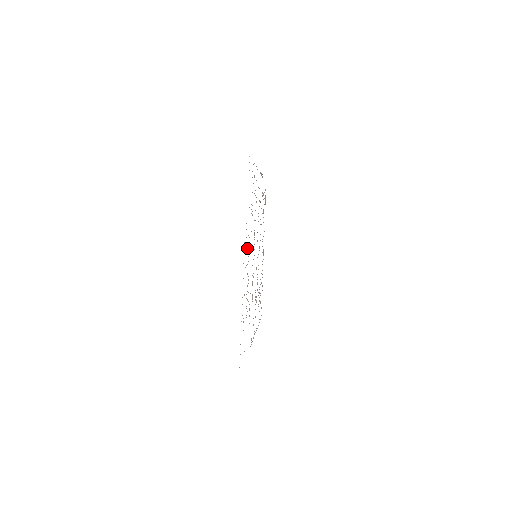
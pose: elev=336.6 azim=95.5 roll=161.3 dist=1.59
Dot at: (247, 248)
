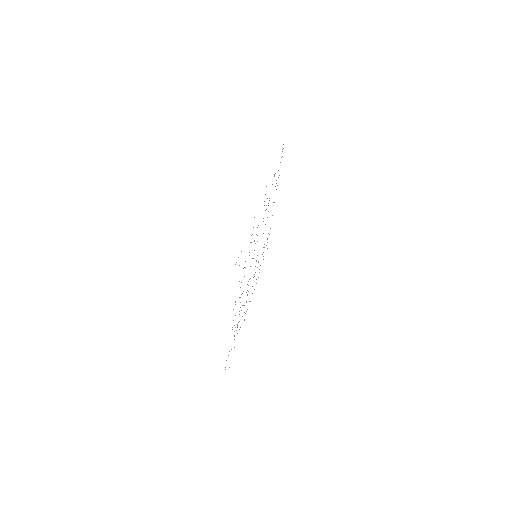
Dot at: occluded
